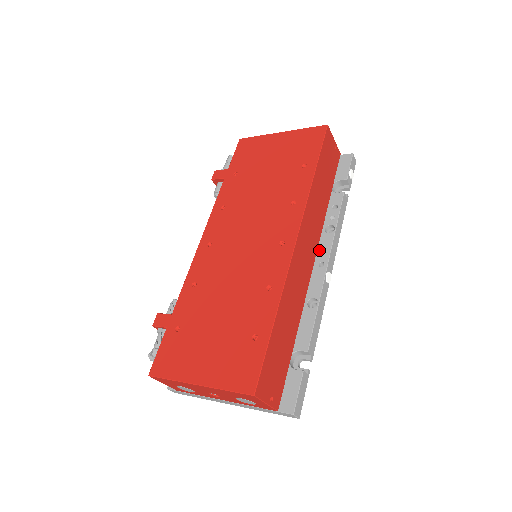
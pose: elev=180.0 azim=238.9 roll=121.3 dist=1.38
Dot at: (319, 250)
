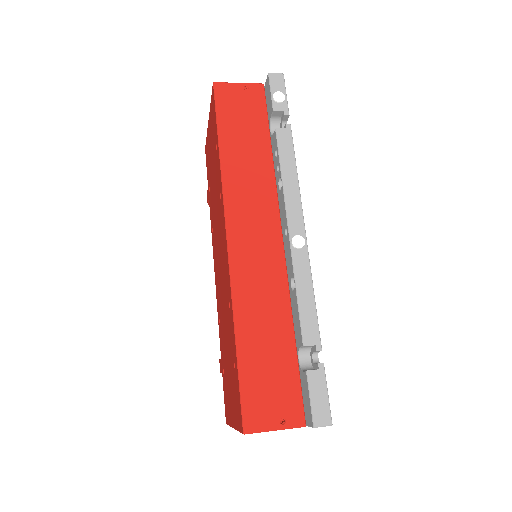
Dot at: (281, 216)
